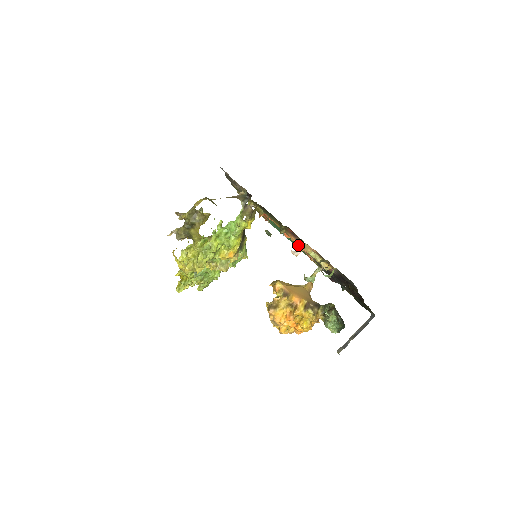
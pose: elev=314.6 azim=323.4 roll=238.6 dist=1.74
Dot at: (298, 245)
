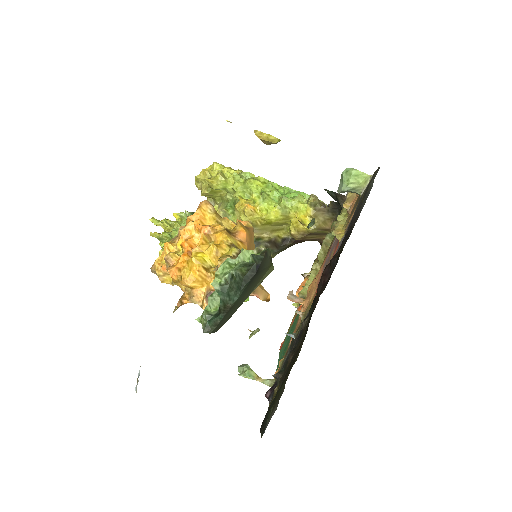
Dot at: (306, 298)
